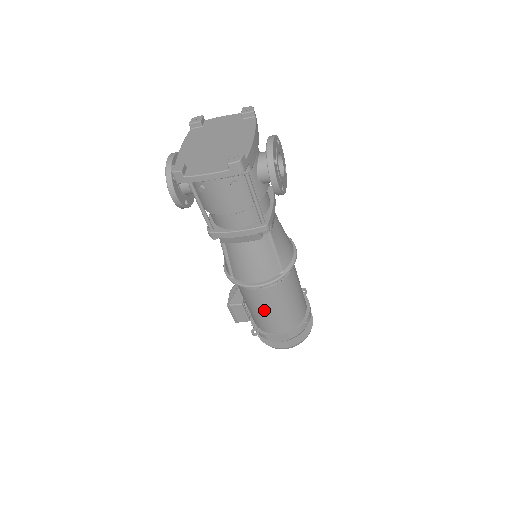
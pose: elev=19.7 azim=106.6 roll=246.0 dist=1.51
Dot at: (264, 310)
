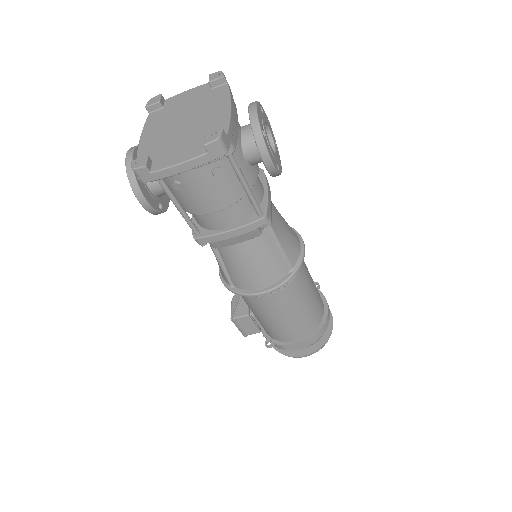
Dot at: (276, 318)
